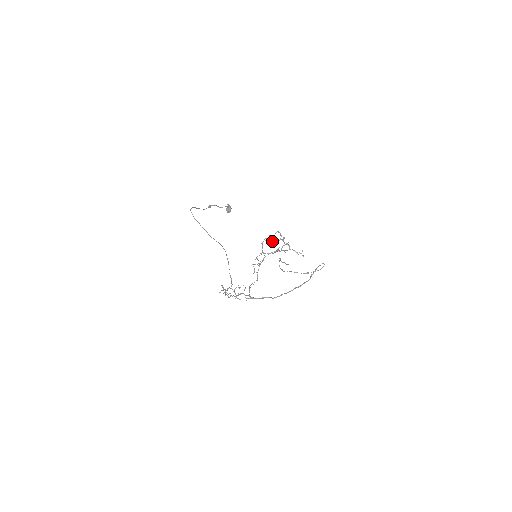
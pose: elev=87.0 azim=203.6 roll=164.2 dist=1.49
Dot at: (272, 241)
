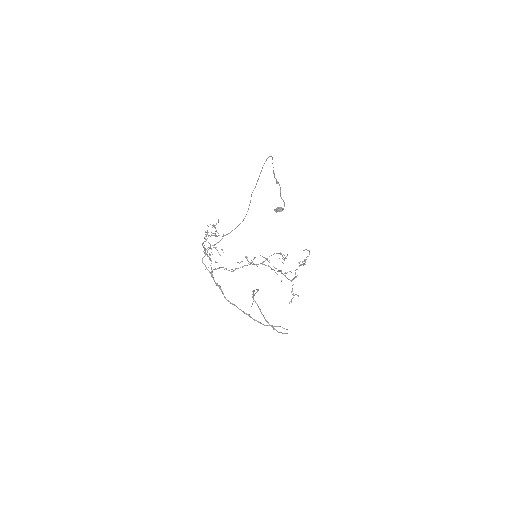
Dot at: occluded
